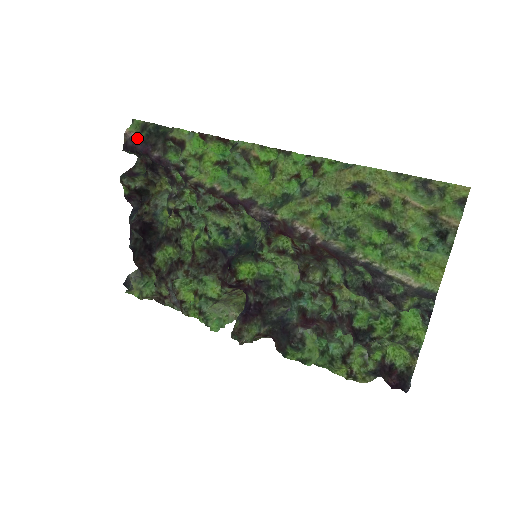
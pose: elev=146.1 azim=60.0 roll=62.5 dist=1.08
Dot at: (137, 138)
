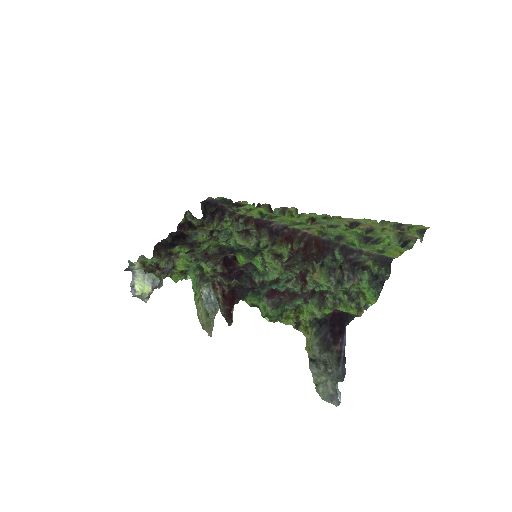
Dot at: (215, 200)
